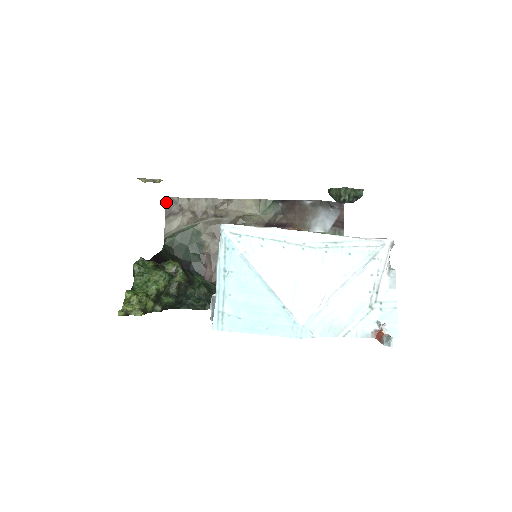
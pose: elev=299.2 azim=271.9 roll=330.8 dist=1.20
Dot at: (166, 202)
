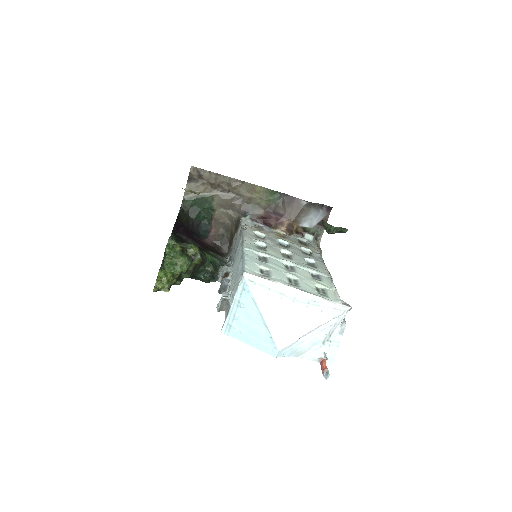
Dot at: (191, 170)
